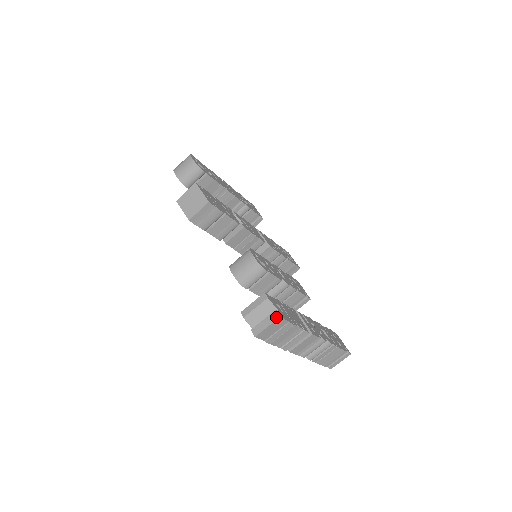
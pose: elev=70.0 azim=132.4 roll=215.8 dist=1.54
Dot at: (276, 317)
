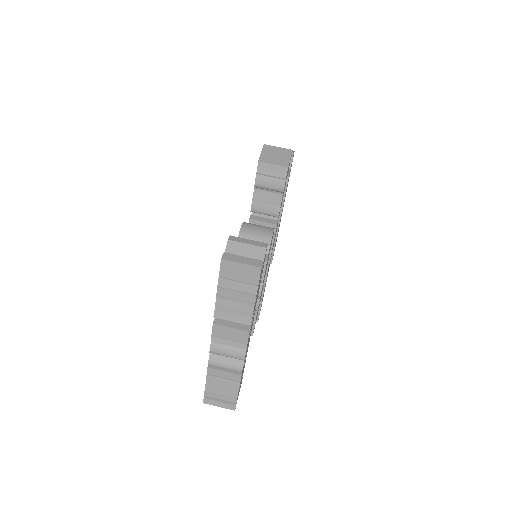
Dot at: (258, 264)
